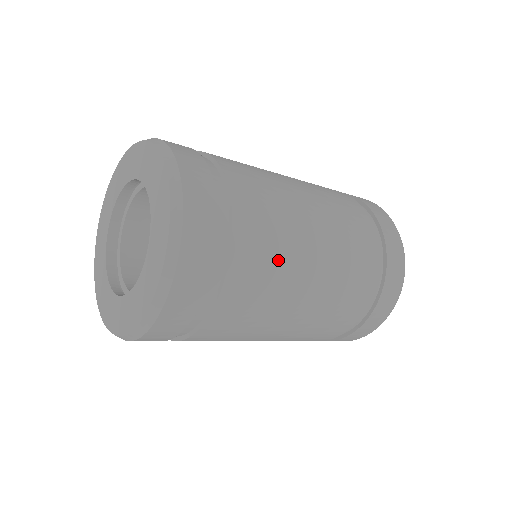
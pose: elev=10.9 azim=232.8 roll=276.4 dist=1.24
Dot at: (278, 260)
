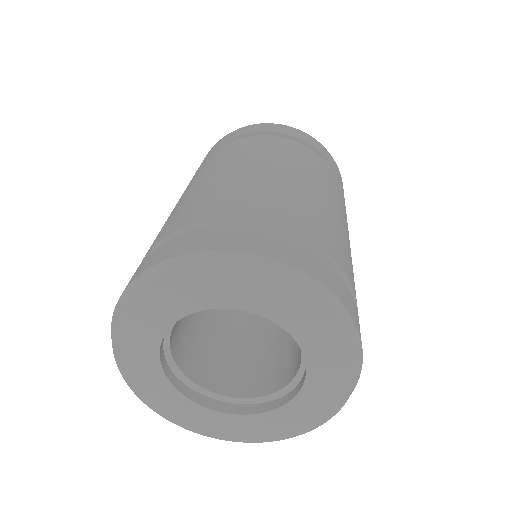
Dot at: occluded
